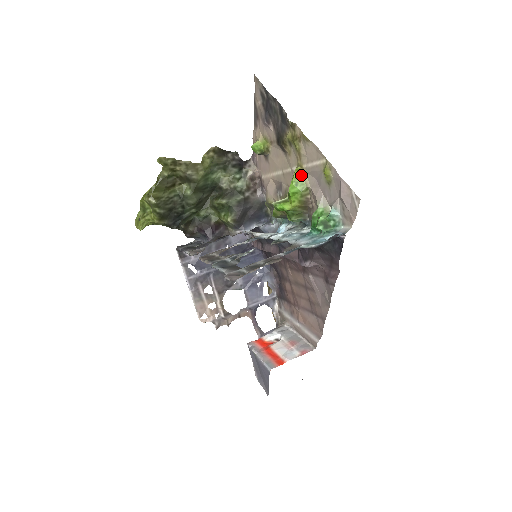
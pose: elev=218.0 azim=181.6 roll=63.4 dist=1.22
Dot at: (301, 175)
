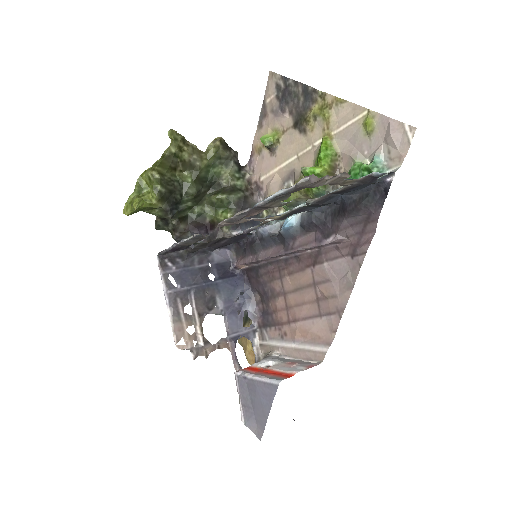
Dot at: (330, 142)
